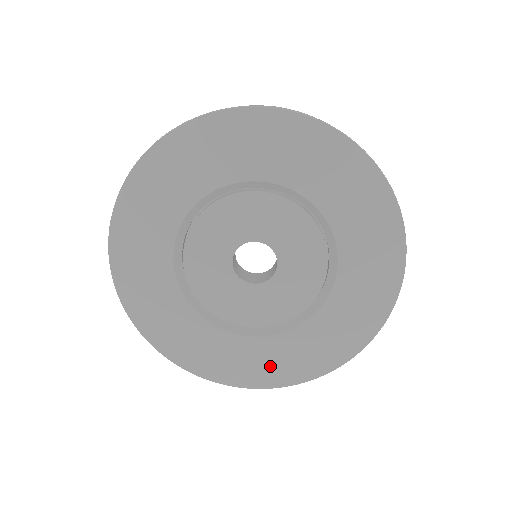
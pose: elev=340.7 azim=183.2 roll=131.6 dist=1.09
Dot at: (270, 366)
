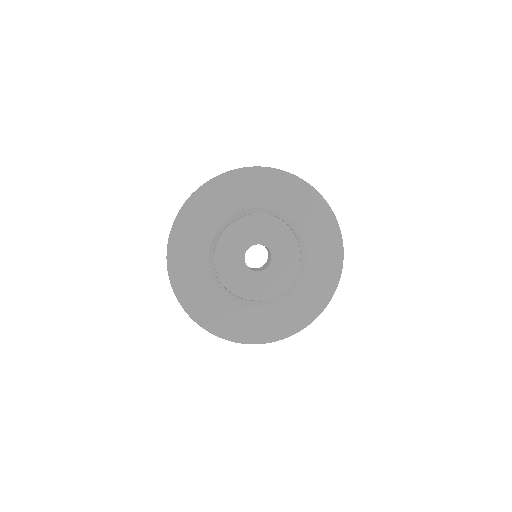
Dot at: (309, 303)
